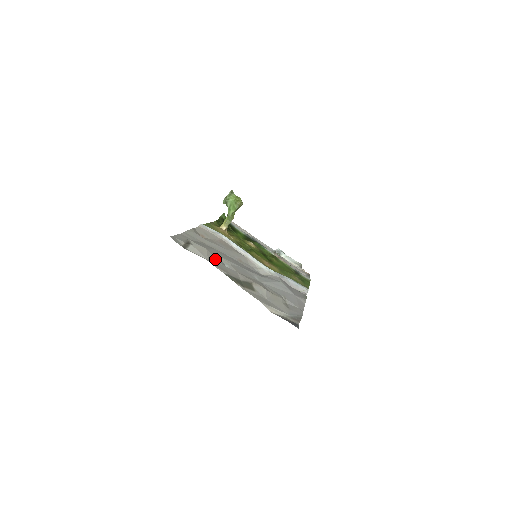
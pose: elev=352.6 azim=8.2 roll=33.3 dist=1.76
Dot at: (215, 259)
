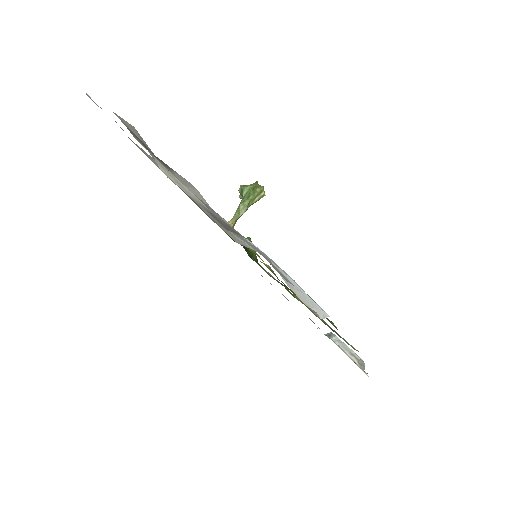
Dot at: (136, 134)
